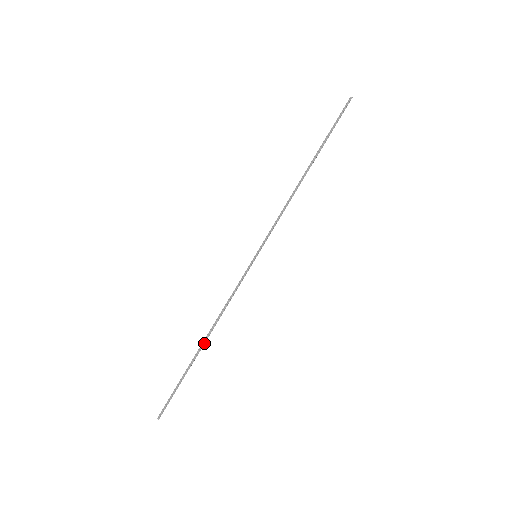
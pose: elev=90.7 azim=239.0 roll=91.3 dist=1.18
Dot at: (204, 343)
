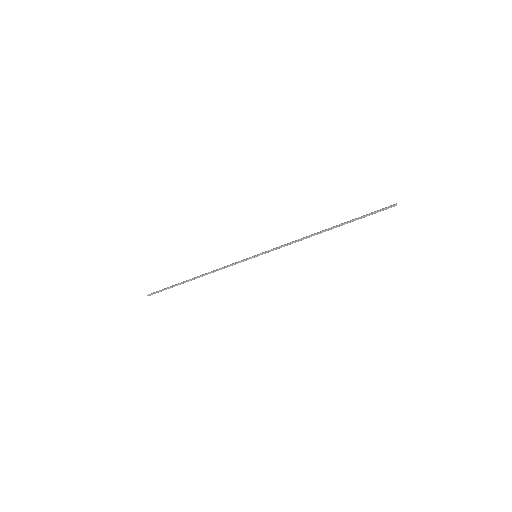
Dot at: occluded
